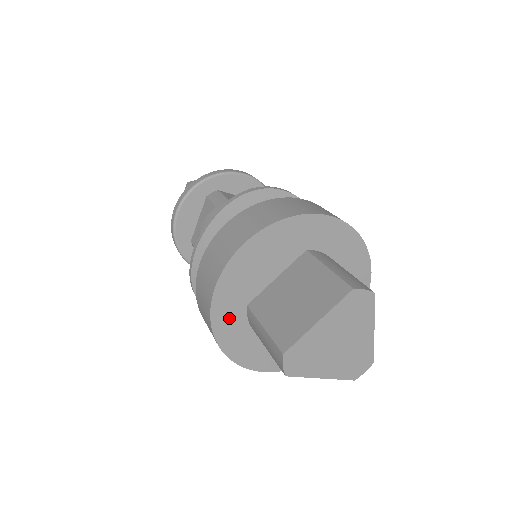
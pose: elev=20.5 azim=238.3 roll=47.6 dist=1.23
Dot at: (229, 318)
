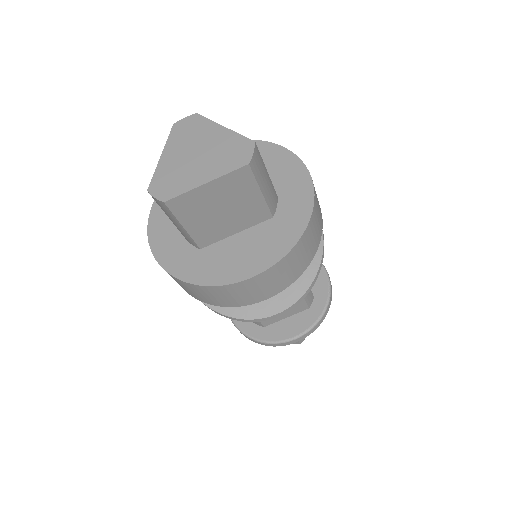
Dot at: (176, 256)
